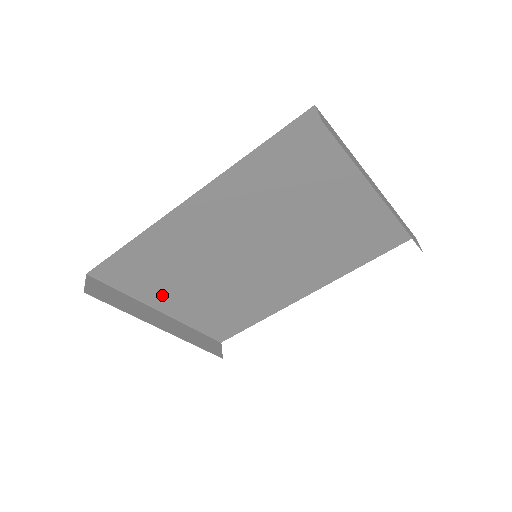
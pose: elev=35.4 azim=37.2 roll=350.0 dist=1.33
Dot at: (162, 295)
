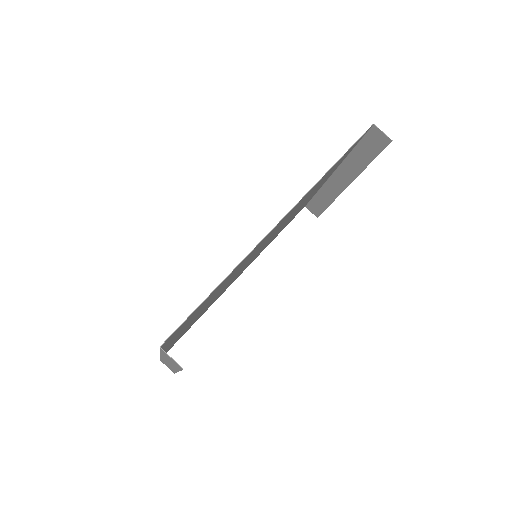
Dot at: occluded
